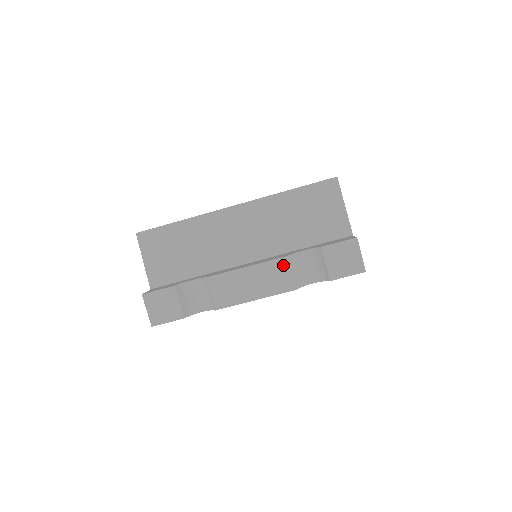
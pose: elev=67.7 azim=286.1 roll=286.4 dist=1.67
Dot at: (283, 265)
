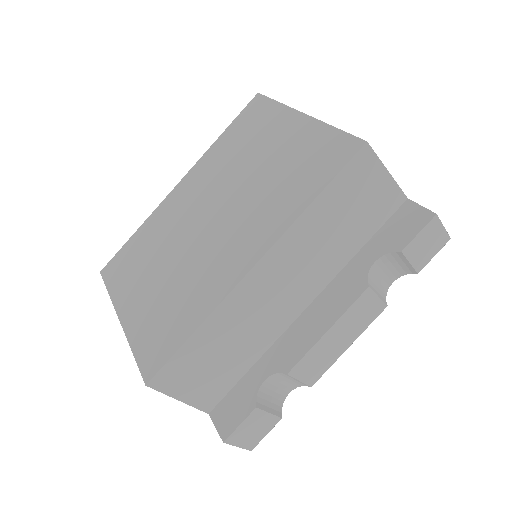
Dot at: (366, 299)
